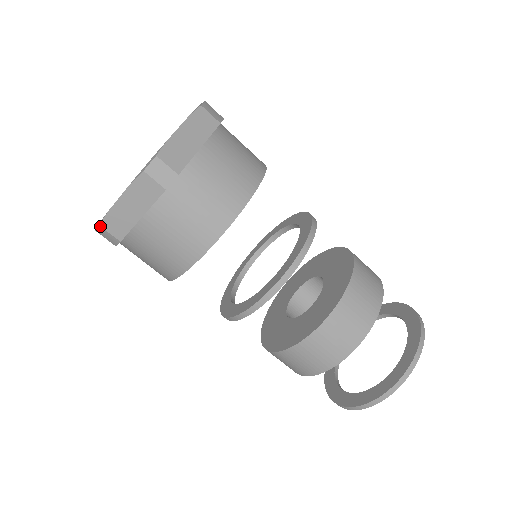
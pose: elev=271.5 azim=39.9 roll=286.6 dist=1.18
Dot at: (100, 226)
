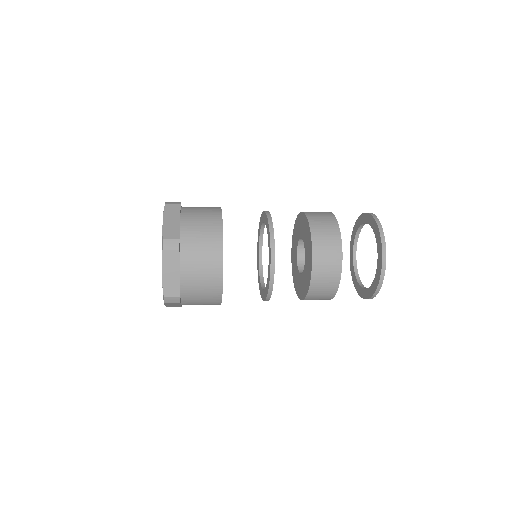
Dot at: occluded
